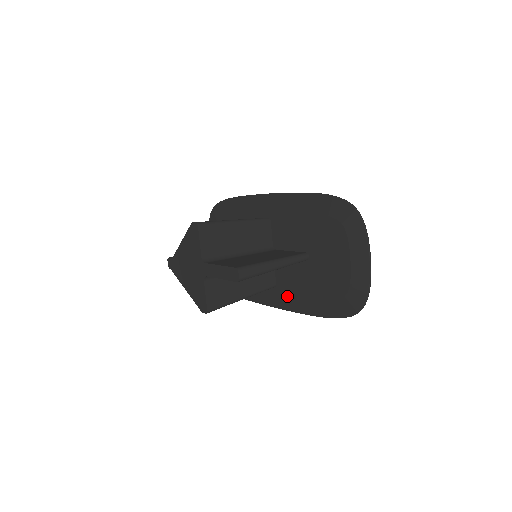
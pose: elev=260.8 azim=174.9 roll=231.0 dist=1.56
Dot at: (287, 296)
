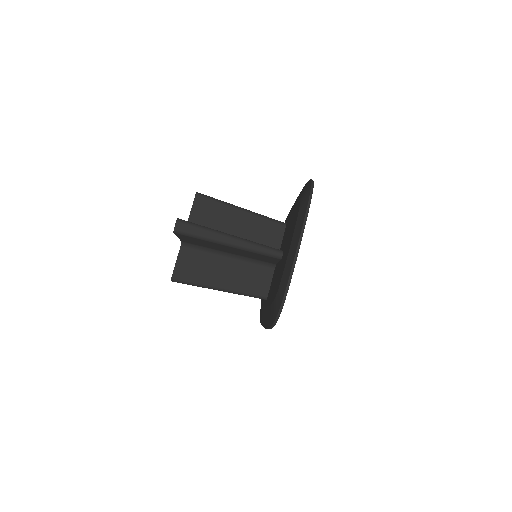
Dot at: (266, 307)
